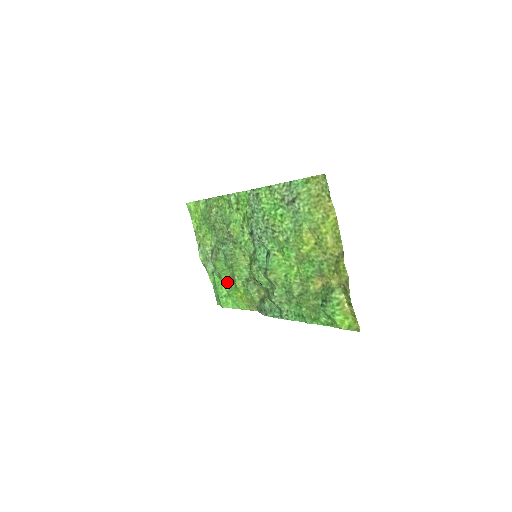
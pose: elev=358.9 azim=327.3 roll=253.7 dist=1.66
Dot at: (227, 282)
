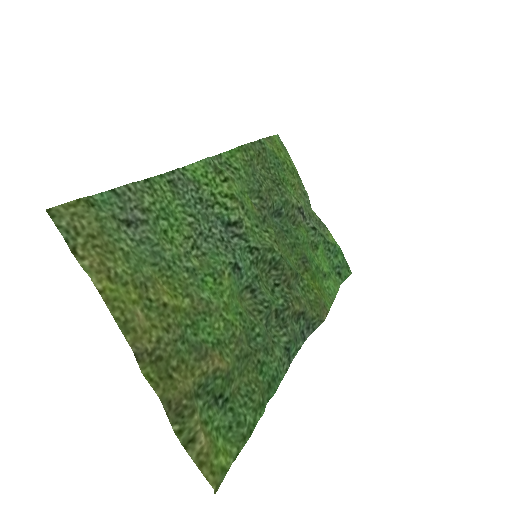
Dot at: (313, 260)
